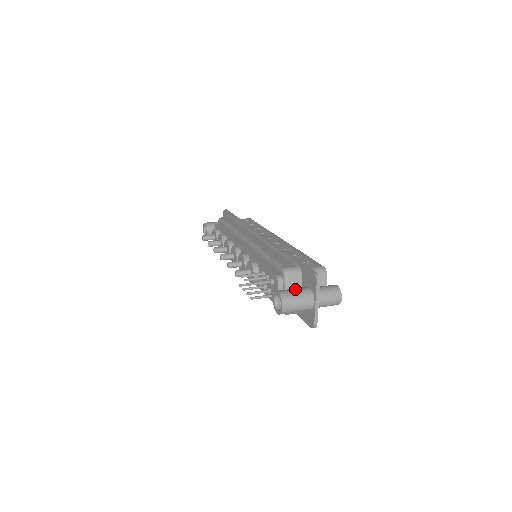
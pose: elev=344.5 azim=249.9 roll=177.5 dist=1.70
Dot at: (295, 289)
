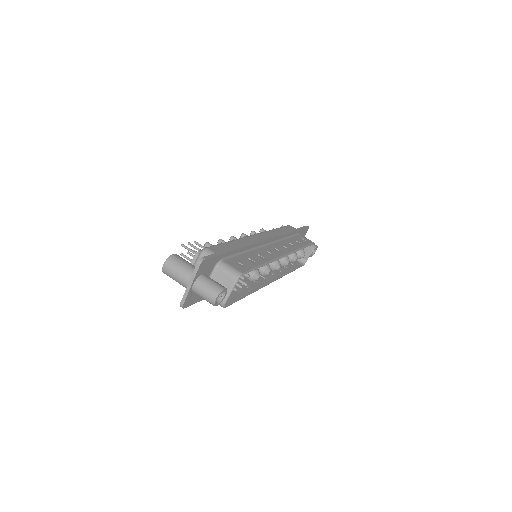
Dot at: (188, 262)
